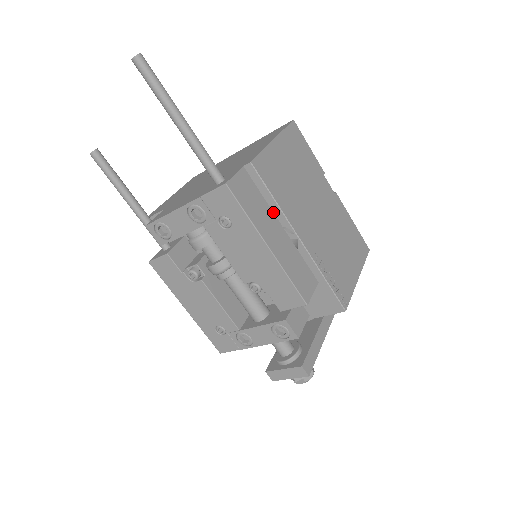
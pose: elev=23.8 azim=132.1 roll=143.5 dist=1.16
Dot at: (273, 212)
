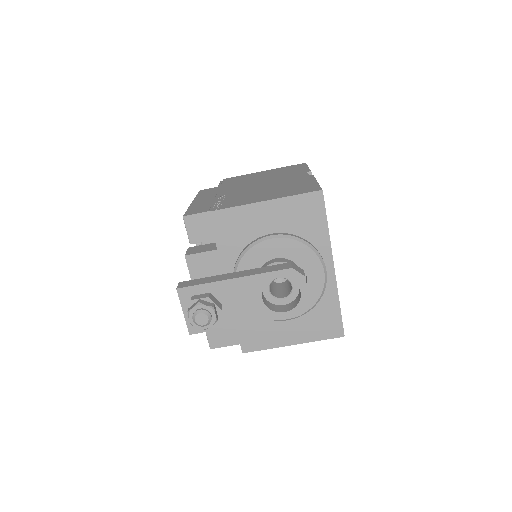
Dot at: occluded
